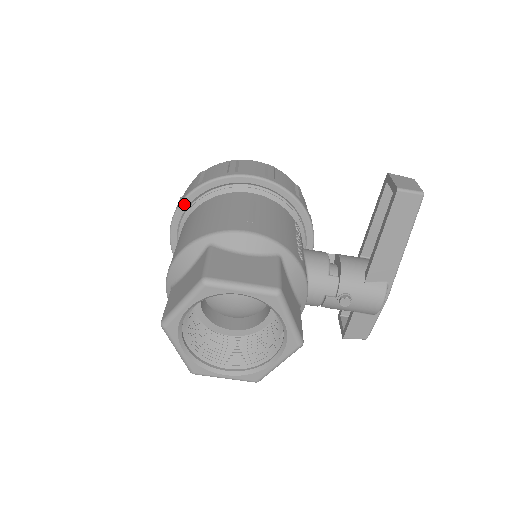
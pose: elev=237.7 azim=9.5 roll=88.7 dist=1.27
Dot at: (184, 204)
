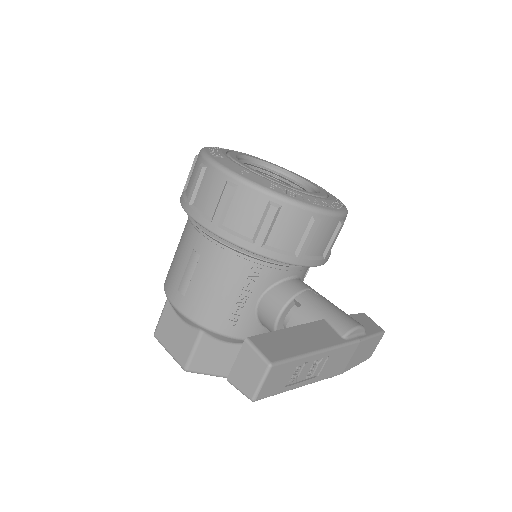
Dot at: occluded
